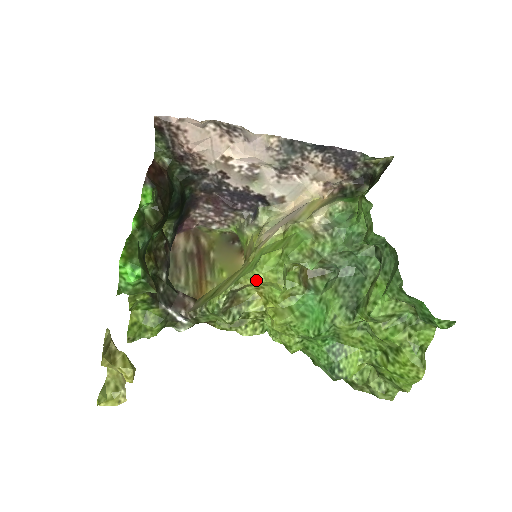
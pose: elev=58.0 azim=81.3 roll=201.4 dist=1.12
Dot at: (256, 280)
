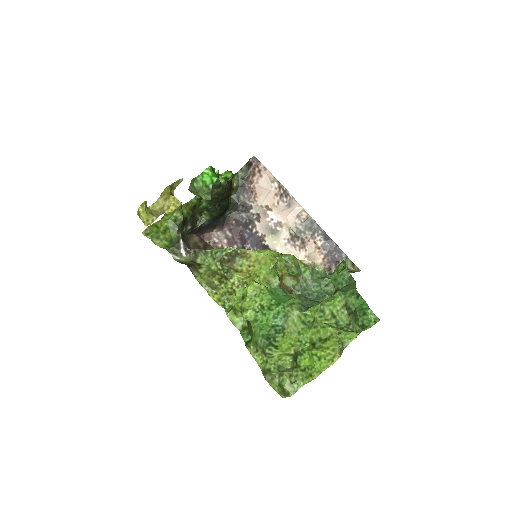
Dot at: (257, 254)
